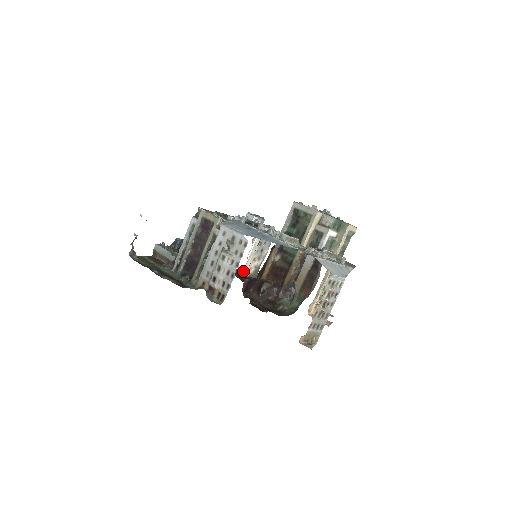
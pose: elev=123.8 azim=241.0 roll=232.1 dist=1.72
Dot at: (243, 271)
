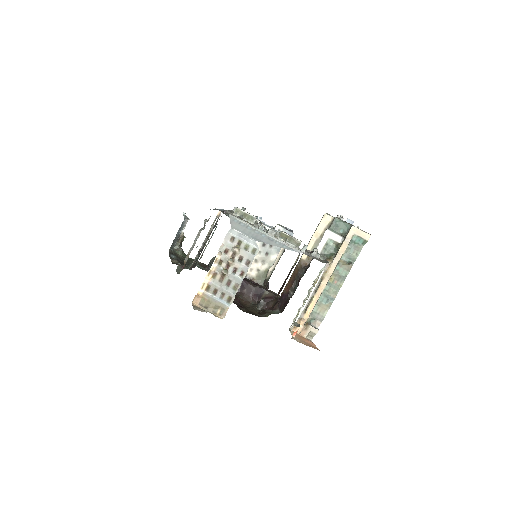
Dot at: occluded
